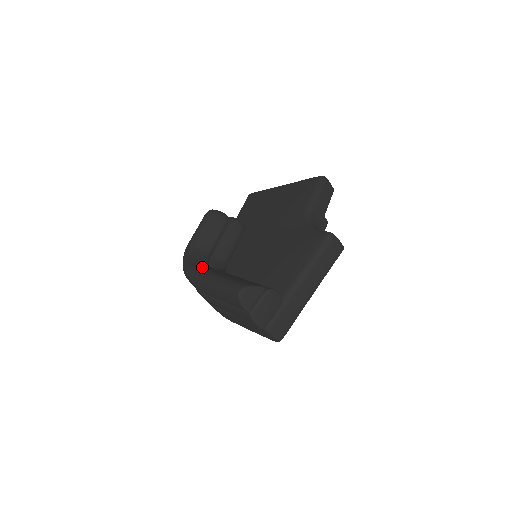
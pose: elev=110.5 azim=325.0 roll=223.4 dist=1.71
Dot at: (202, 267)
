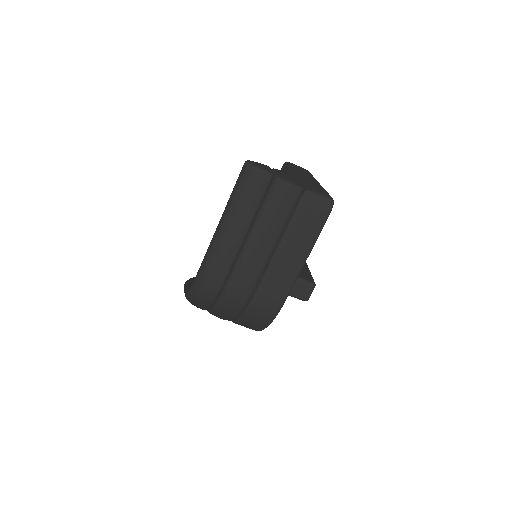
Dot at: occluded
